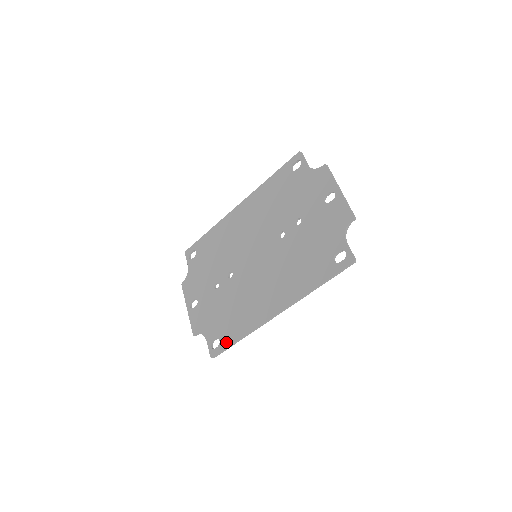
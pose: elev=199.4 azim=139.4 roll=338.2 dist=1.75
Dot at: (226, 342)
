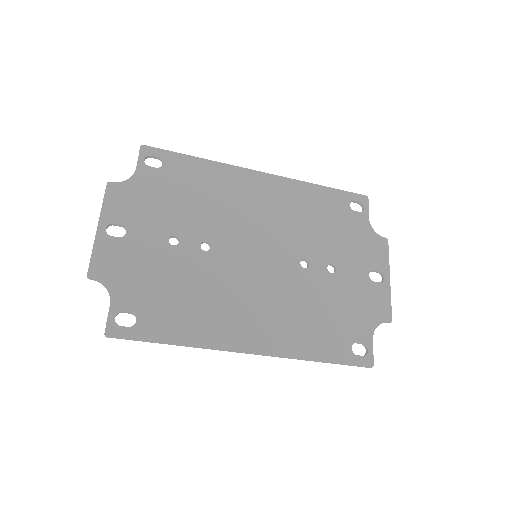
Dot at: (149, 332)
